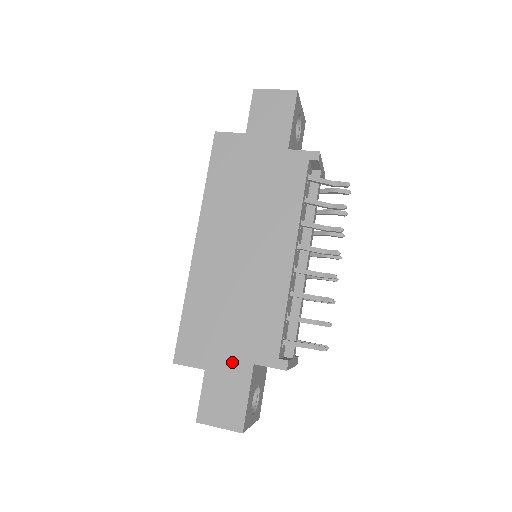
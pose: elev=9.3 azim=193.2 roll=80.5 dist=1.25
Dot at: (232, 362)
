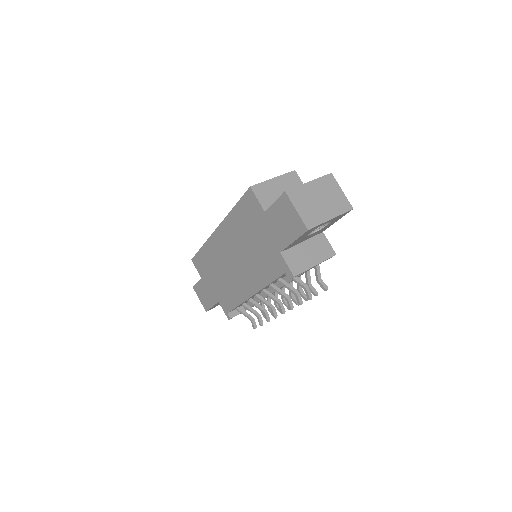
Dot at: (211, 290)
